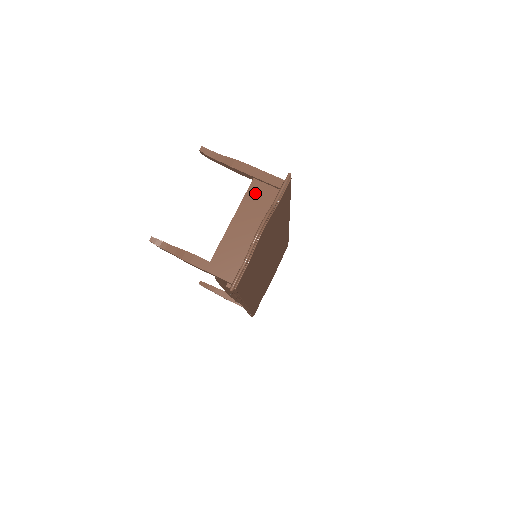
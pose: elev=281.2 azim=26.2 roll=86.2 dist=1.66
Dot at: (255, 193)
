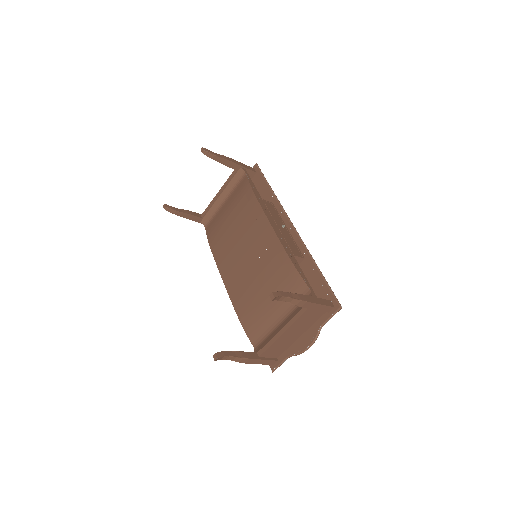
Dot at: (307, 316)
